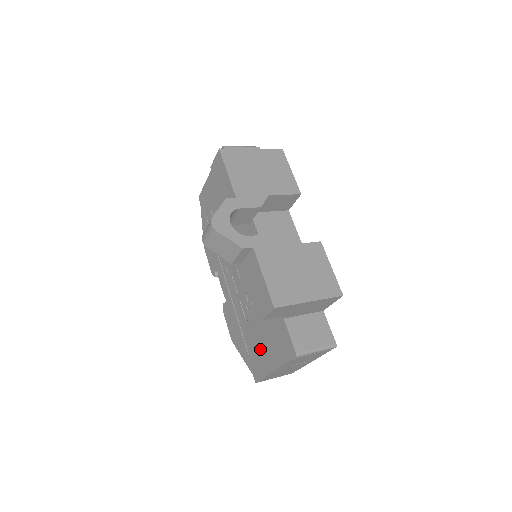
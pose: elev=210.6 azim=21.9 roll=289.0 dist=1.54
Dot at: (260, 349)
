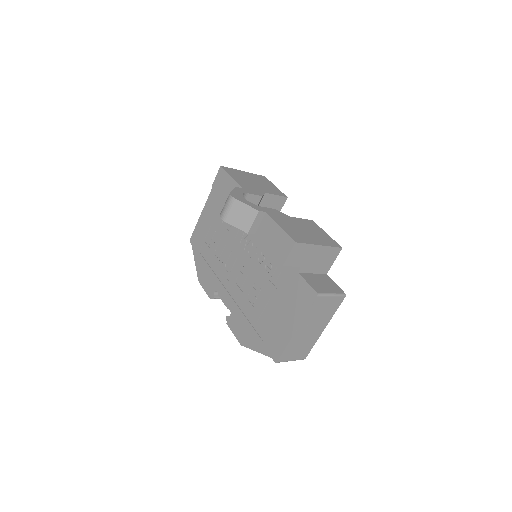
Dot at: (276, 323)
